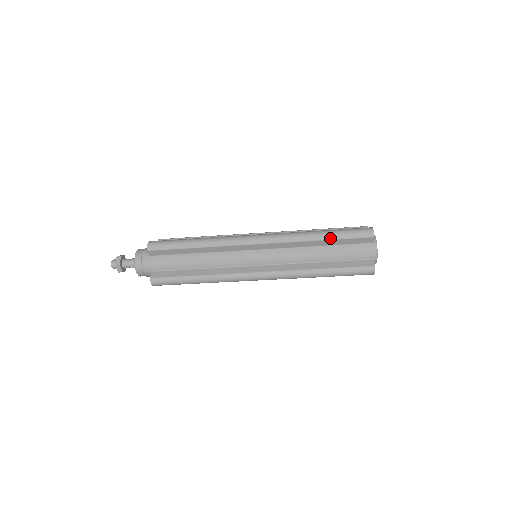
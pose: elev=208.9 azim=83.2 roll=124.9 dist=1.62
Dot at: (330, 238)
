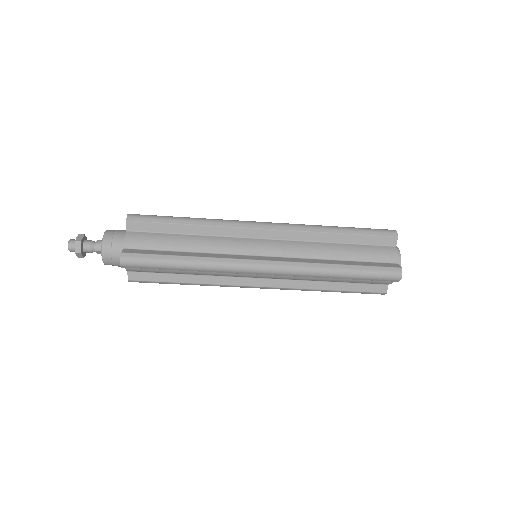
Dot at: (349, 232)
